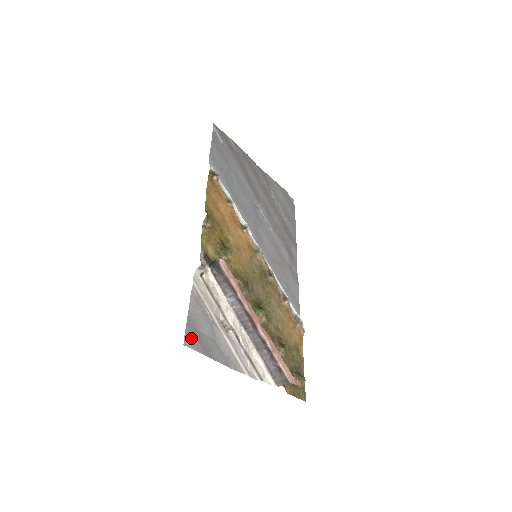
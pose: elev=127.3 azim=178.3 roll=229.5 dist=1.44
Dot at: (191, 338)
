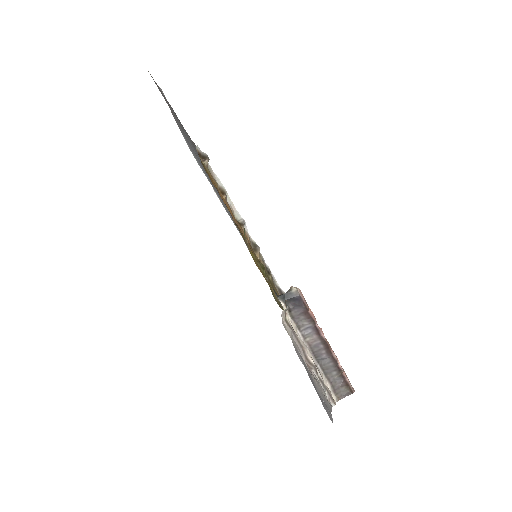
Dot at: (326, 409)
